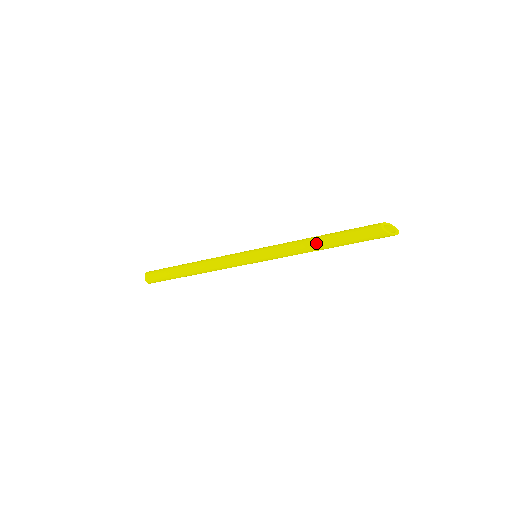
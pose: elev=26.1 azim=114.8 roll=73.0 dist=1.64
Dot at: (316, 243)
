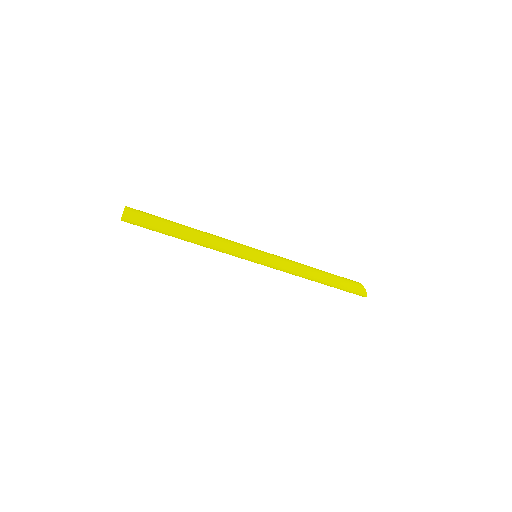
Dot at: (314, 268)
